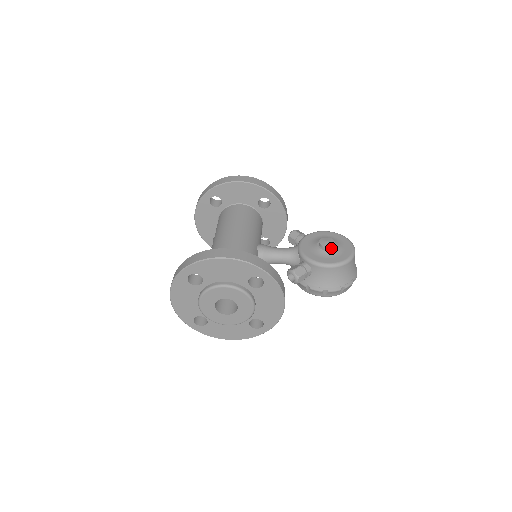
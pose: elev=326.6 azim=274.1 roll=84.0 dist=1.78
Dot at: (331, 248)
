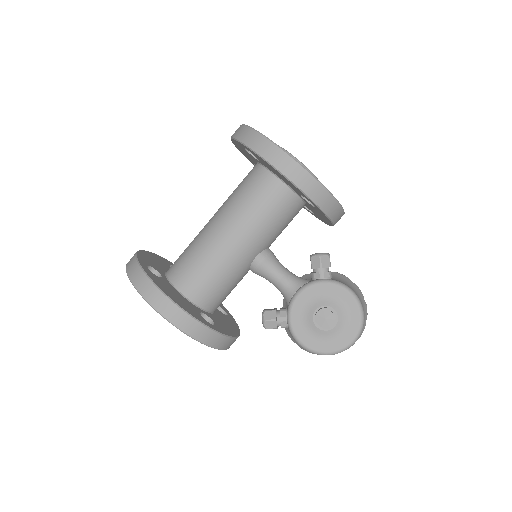
Dot at: (324, 328)
